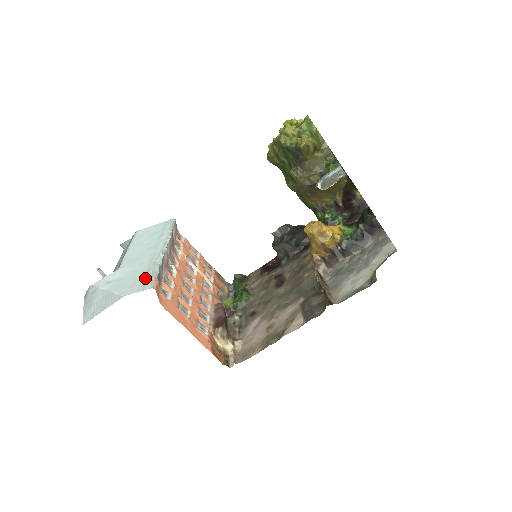
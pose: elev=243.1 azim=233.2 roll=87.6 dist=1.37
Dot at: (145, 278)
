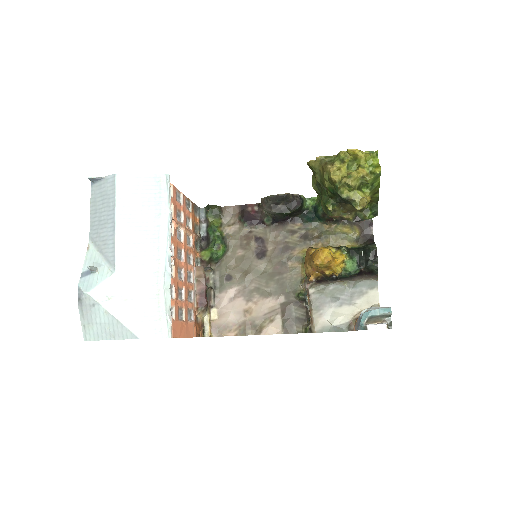
Dot at: (158, 313)
